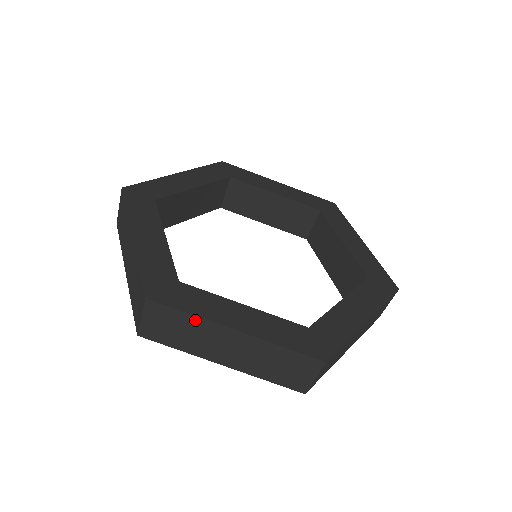
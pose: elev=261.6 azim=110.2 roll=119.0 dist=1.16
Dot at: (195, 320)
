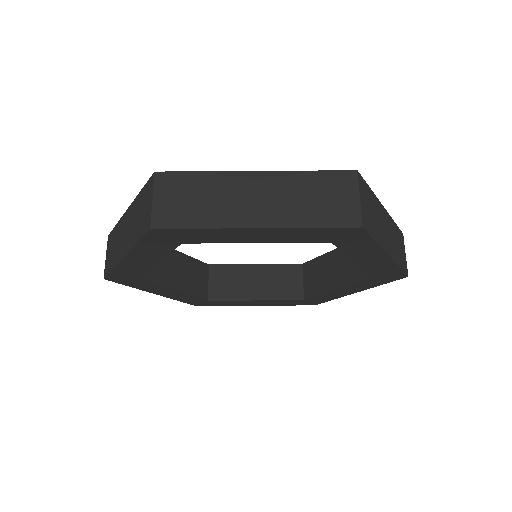
Dot at: (210, 177)
